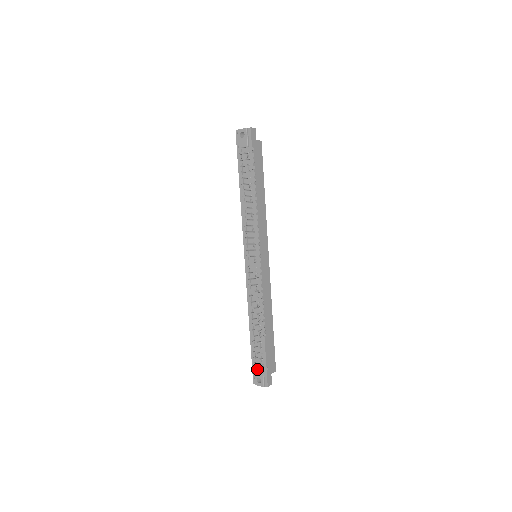
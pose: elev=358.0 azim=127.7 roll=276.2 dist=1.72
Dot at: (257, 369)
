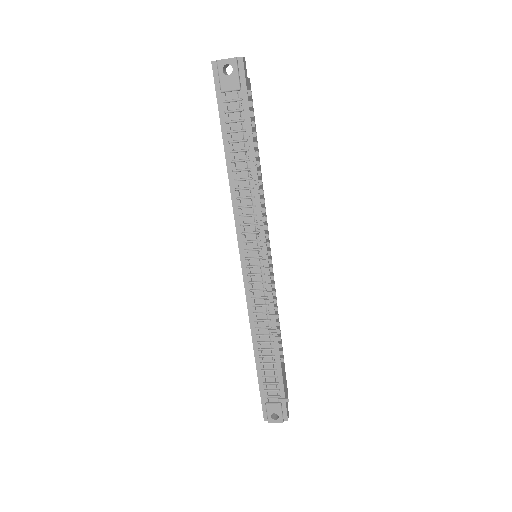
Dot at: (271, 404)
